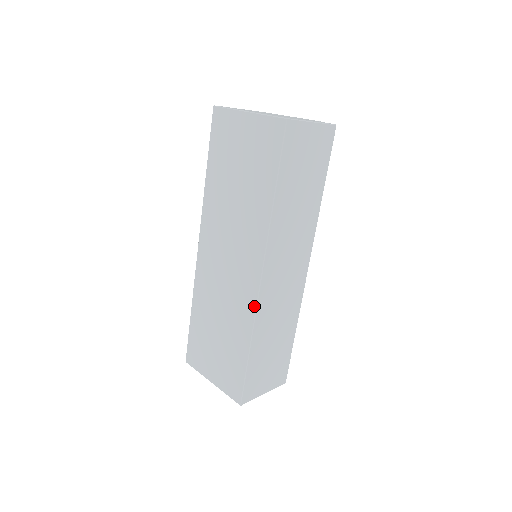
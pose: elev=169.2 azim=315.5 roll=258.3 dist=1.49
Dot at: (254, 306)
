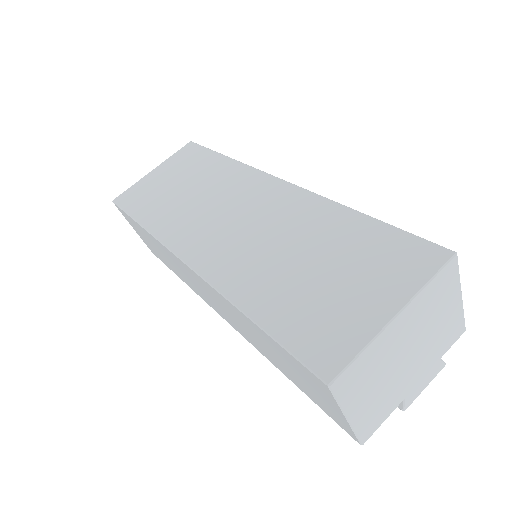
Dot at: (306, 192)
